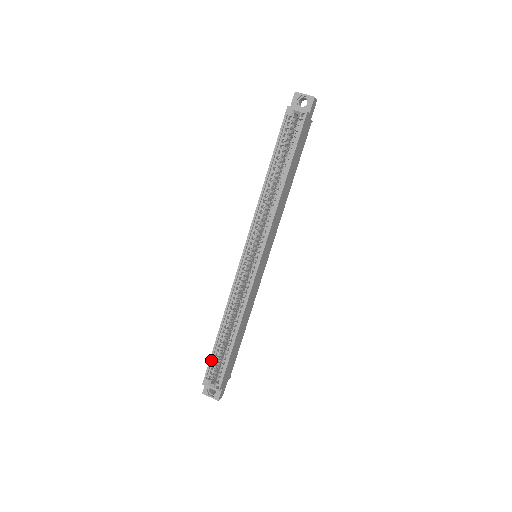
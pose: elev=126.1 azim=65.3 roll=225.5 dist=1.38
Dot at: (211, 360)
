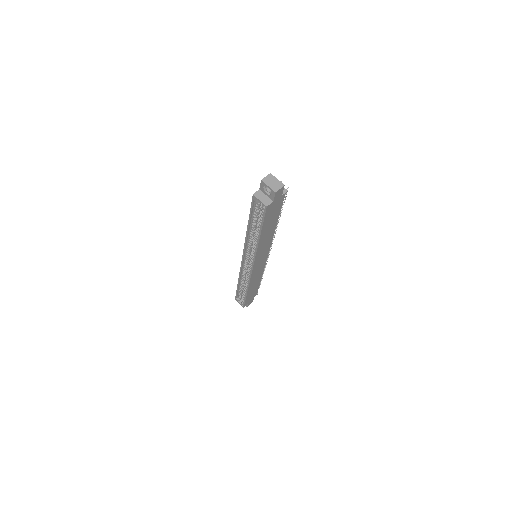
Dot at: (237, 293)
